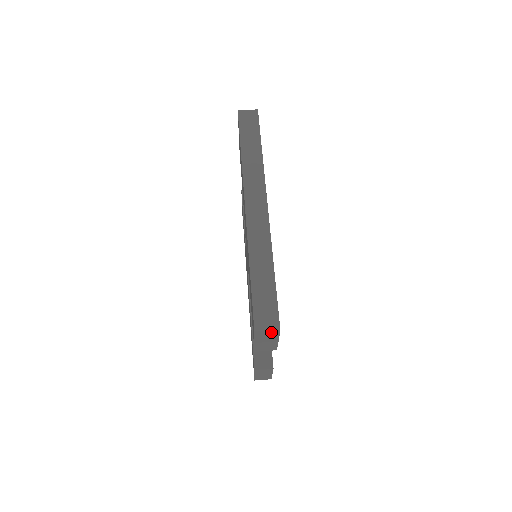
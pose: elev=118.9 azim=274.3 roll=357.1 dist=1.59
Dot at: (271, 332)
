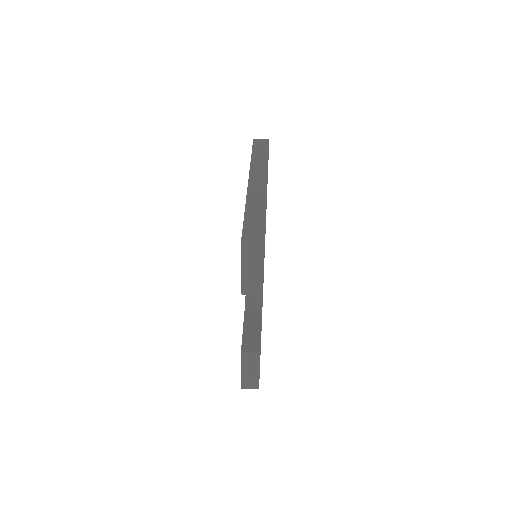
Dot at: (256, 243)
